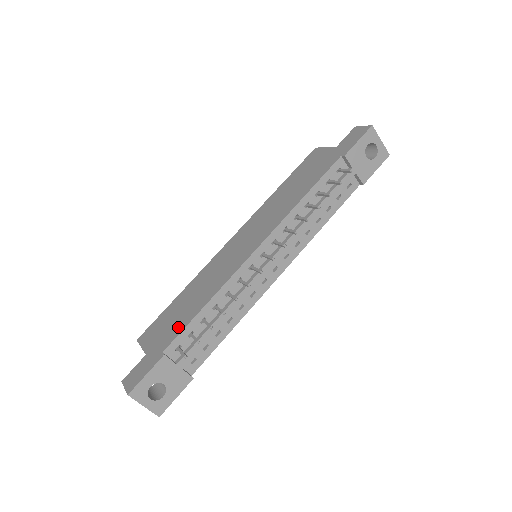
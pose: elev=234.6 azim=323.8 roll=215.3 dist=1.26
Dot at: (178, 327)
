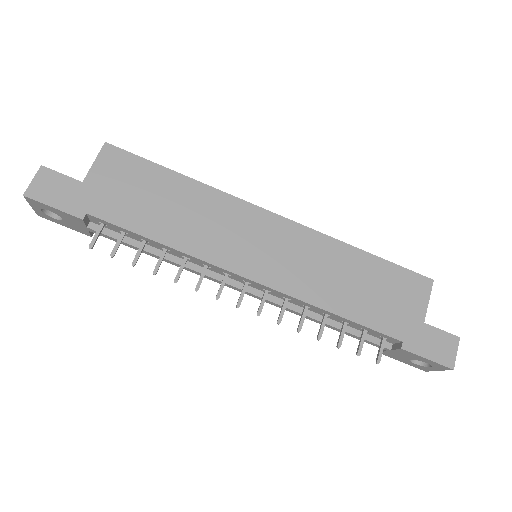
Dot at: (125, 215)
